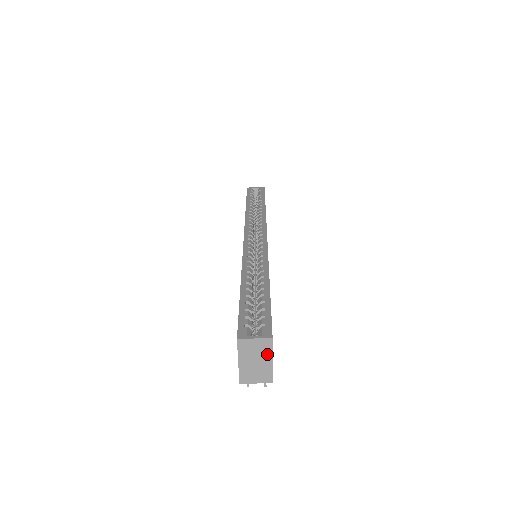
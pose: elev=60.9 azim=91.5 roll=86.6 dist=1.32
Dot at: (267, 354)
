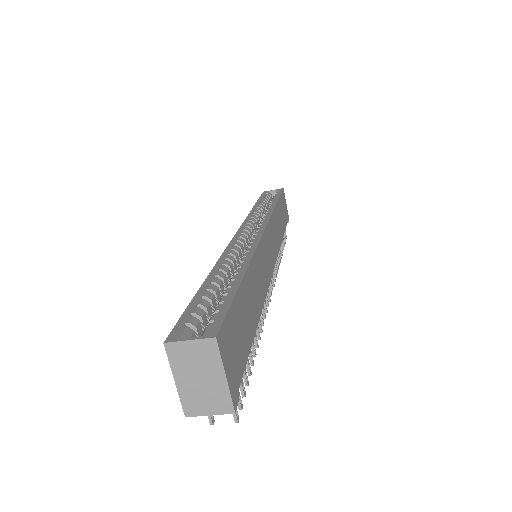
Dot at: (214, 365)
